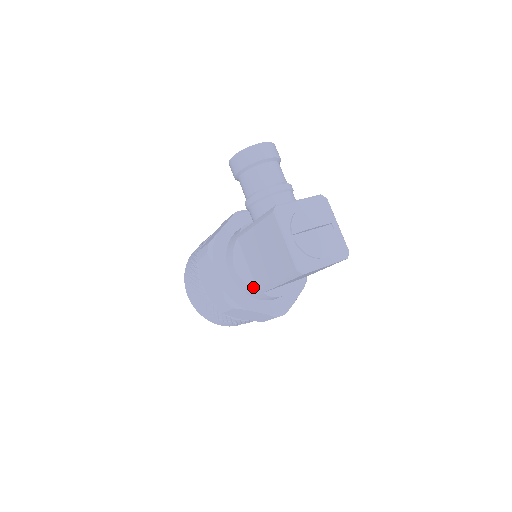
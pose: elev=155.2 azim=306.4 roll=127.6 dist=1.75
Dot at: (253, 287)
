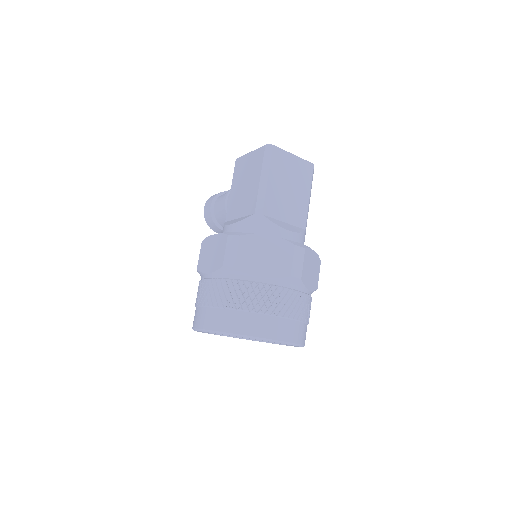
Dot at: (250, 216)
